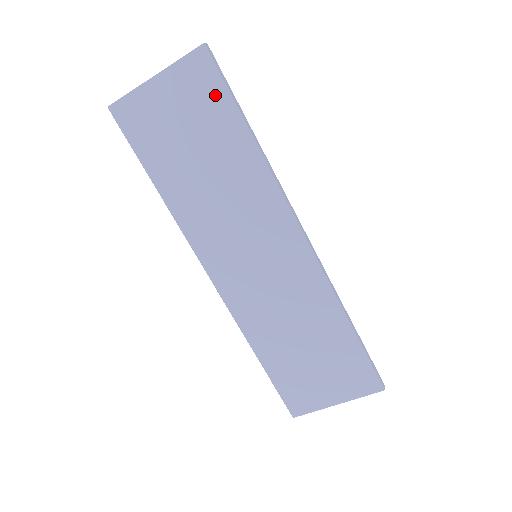
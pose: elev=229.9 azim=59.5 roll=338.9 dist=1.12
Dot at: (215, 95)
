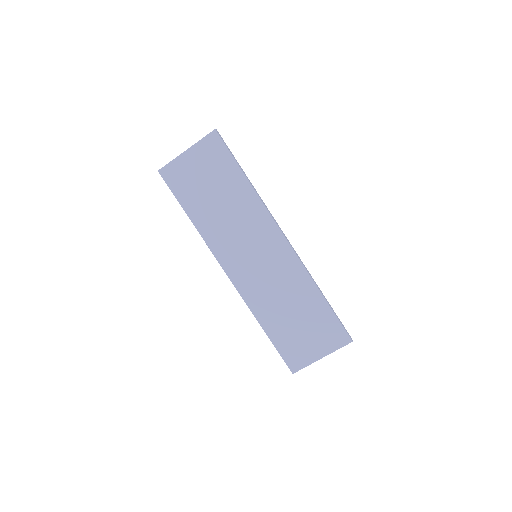
Dot at: (223, 157)
